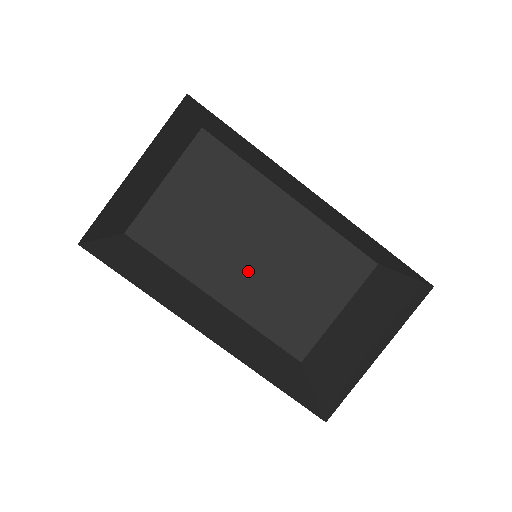
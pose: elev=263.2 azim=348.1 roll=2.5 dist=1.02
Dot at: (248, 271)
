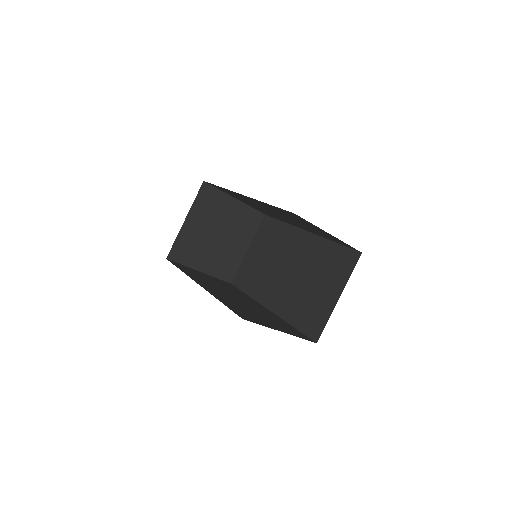
Dot at: (285, 285)
